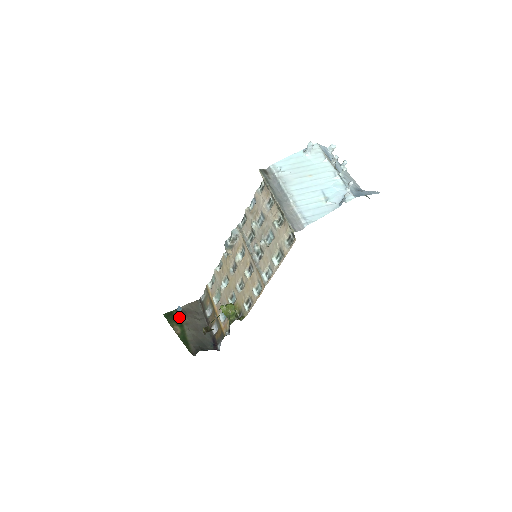
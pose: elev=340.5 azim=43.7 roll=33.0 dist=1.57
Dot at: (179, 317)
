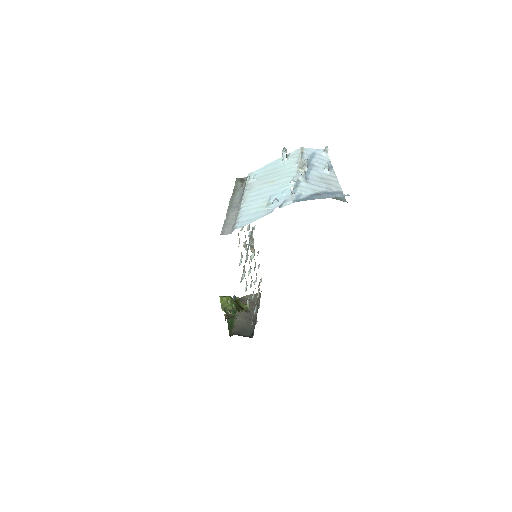
Dot at: occluded
